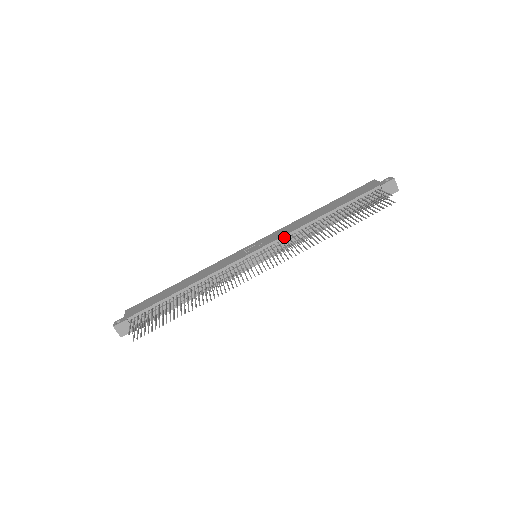
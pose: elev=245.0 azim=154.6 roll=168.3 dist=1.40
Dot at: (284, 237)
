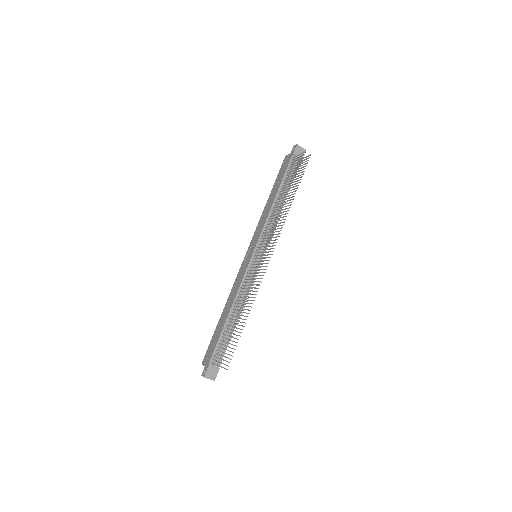
Dot at: (263, 230)
